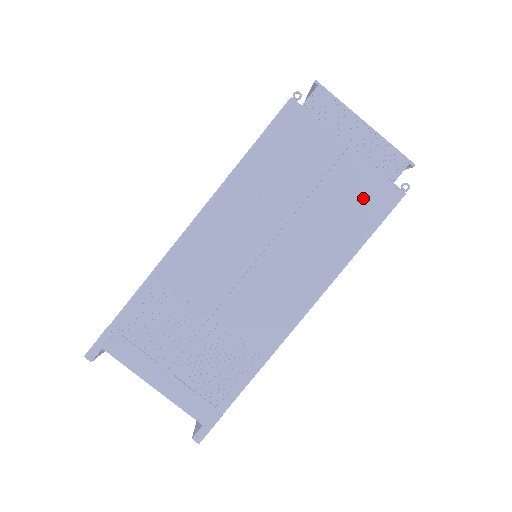
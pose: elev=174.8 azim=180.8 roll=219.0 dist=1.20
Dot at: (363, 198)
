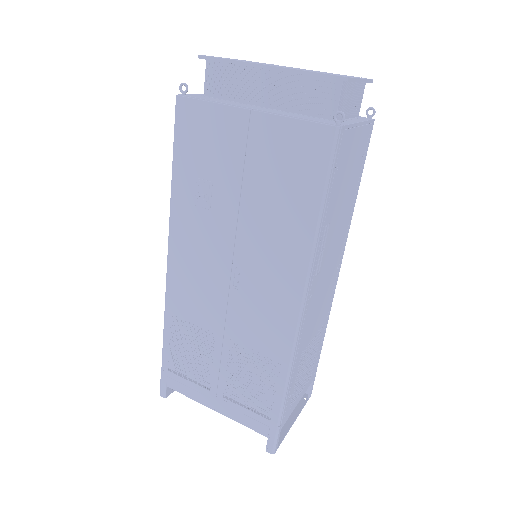
Dot at: (294, 159)
